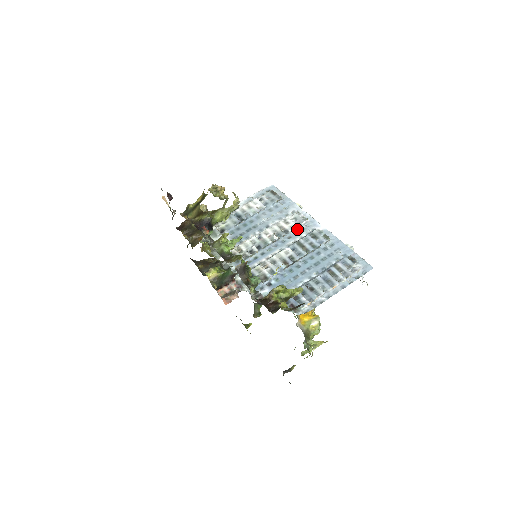
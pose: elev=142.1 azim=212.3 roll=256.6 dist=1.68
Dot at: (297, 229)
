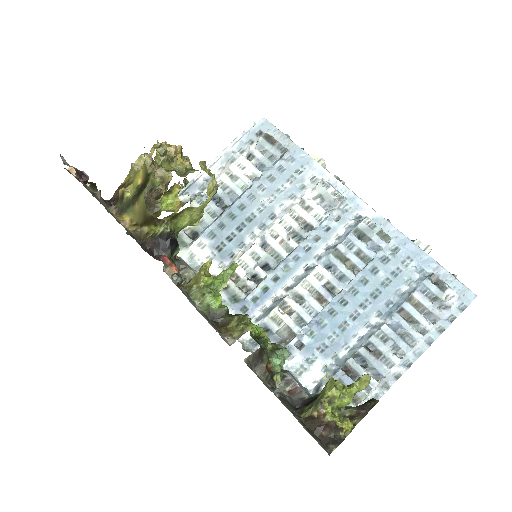
Dot at: (327, 219)
